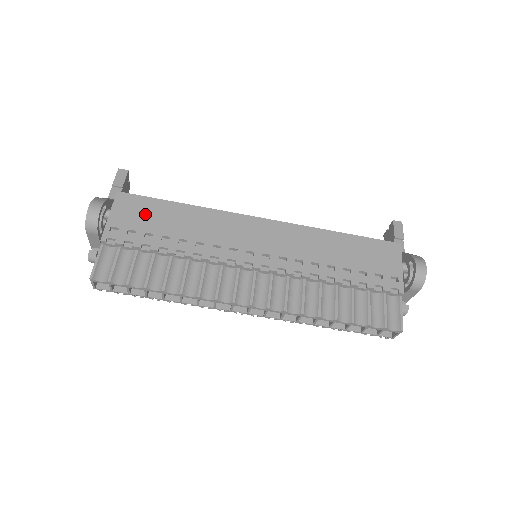
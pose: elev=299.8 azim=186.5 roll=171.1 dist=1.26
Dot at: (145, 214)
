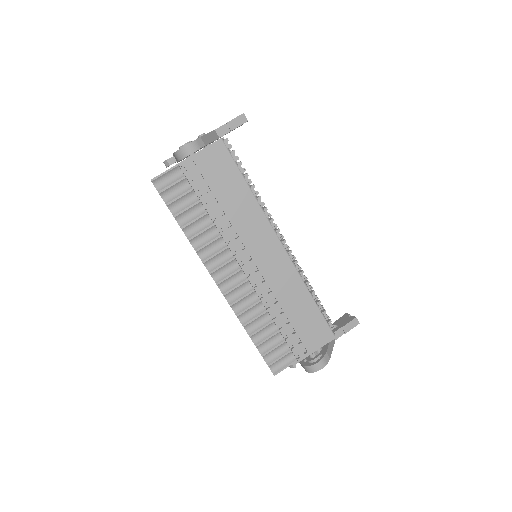
Dot at: (220, 172)
